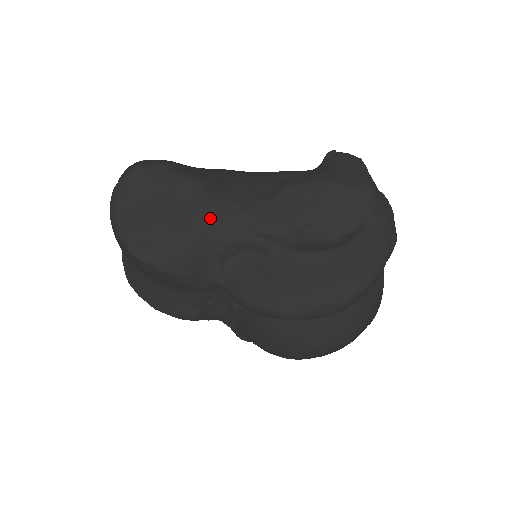
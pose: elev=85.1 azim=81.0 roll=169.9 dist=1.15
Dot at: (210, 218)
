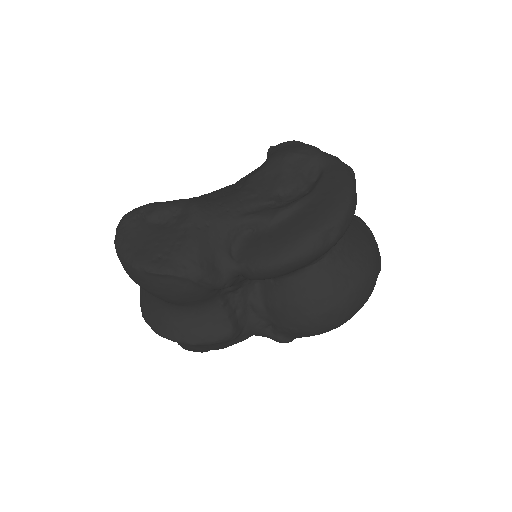
Dot at: (202, 218)
